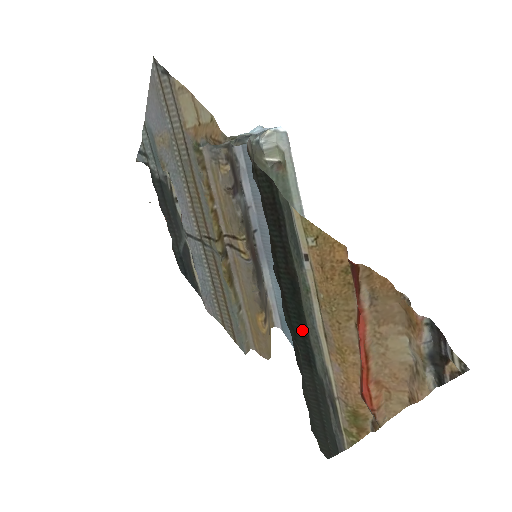
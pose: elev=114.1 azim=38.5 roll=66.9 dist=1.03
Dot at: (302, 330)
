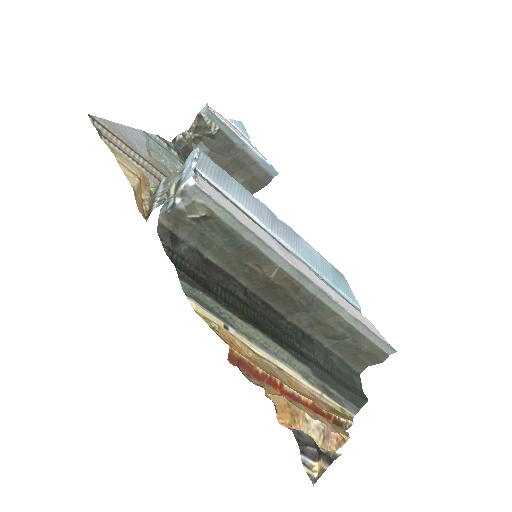
Dot at: (282, 342)
